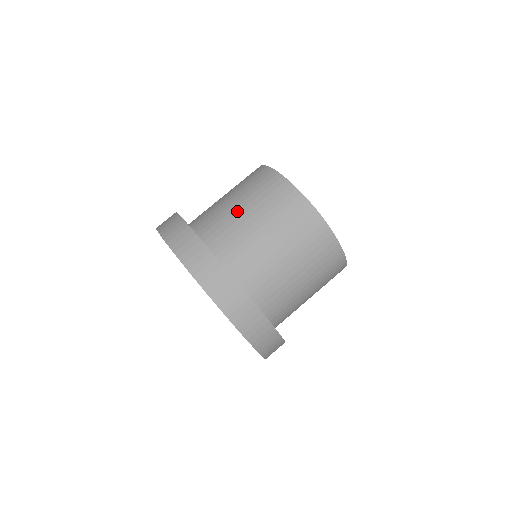
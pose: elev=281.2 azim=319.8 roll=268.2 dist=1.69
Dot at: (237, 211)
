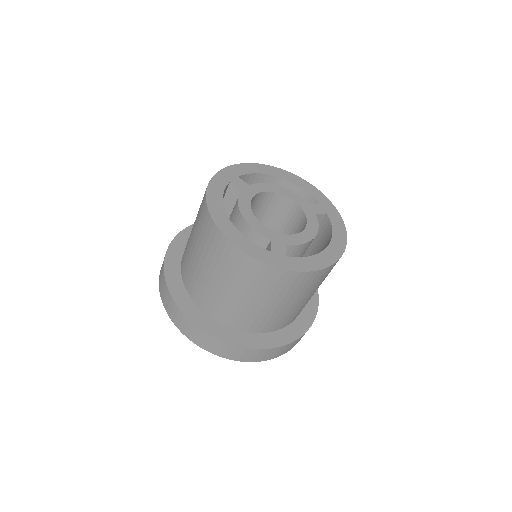
Dot at: (219, 288)
